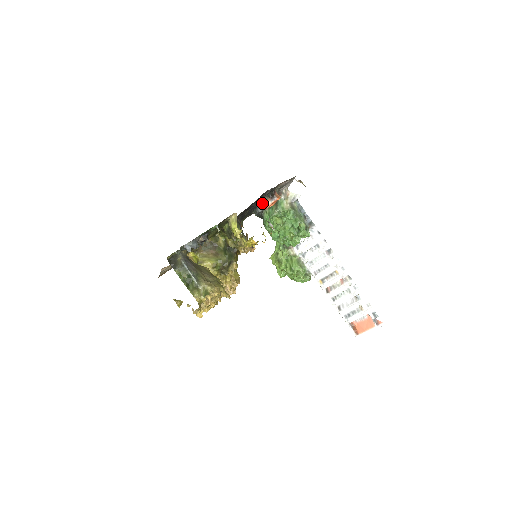
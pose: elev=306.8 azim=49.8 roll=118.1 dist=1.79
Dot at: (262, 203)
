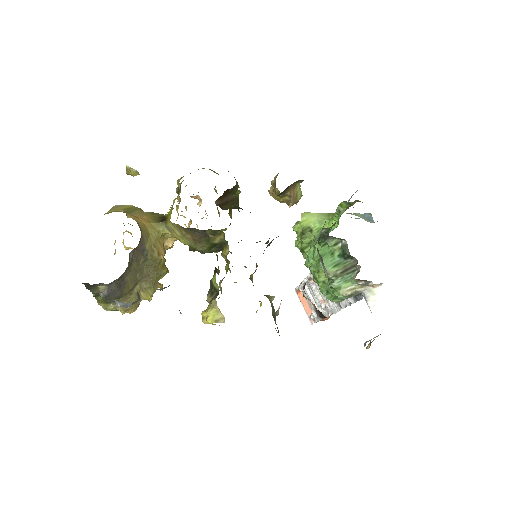
Dot at: (304, 296)
